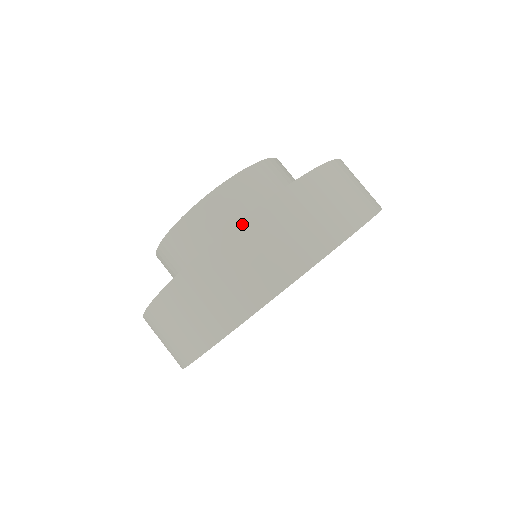
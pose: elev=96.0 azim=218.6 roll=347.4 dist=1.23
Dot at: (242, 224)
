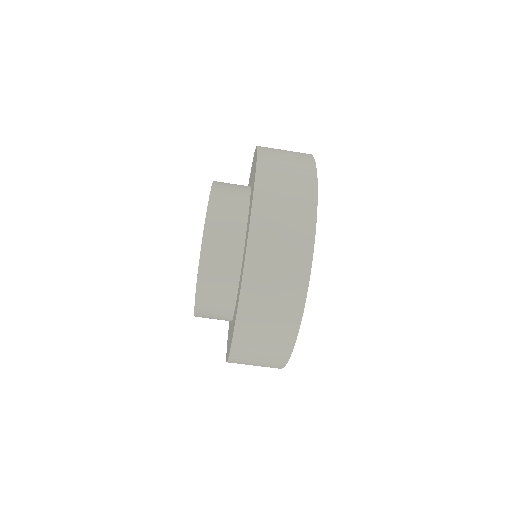
Dot at: (236, 334)
